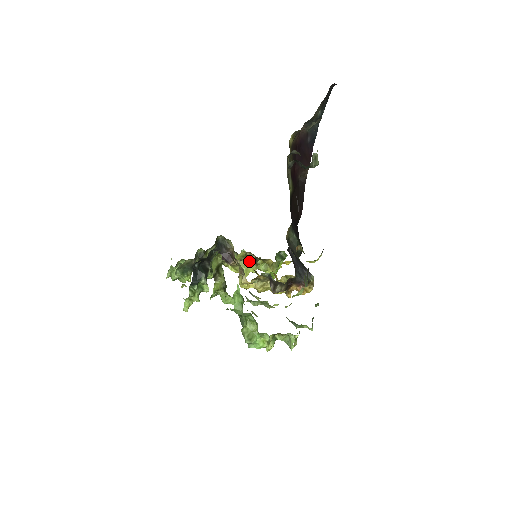
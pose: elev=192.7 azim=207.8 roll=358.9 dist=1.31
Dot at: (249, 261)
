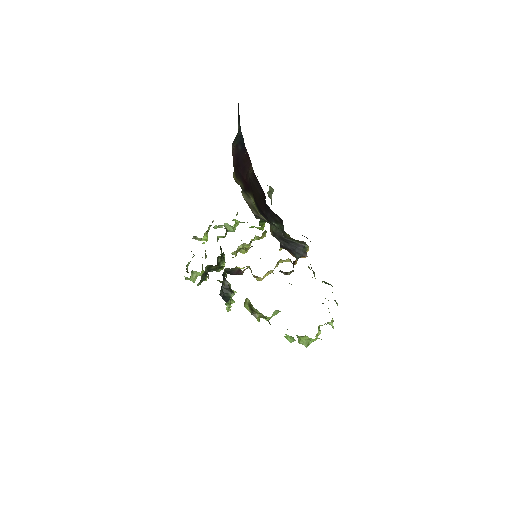
Dot at: occluded
